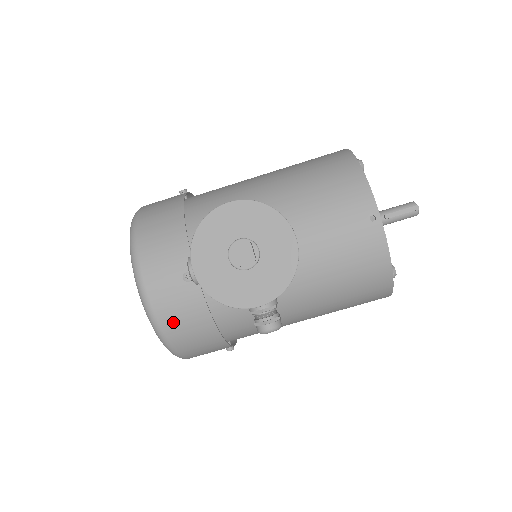
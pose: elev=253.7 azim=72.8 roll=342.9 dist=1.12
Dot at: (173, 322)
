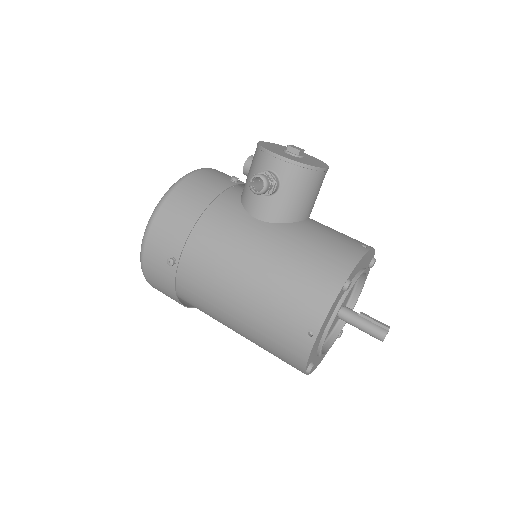
Dot at: (196, 181)
